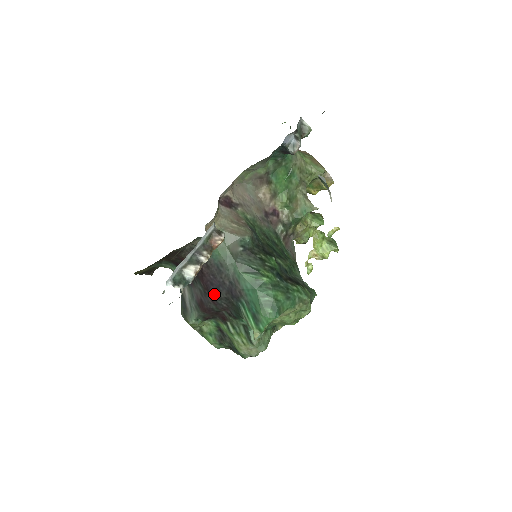
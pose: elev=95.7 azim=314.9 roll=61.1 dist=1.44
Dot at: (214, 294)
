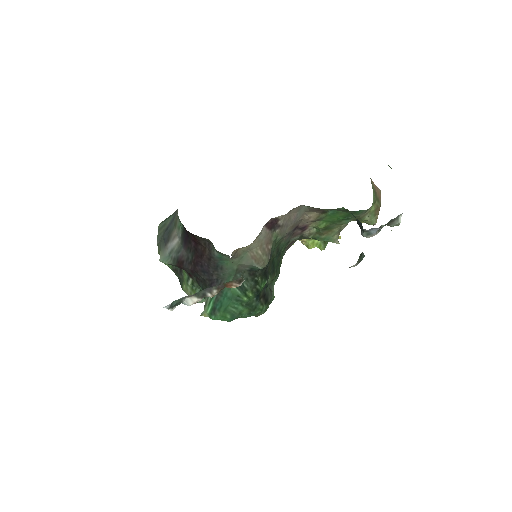
Dot at: (197, 271)
